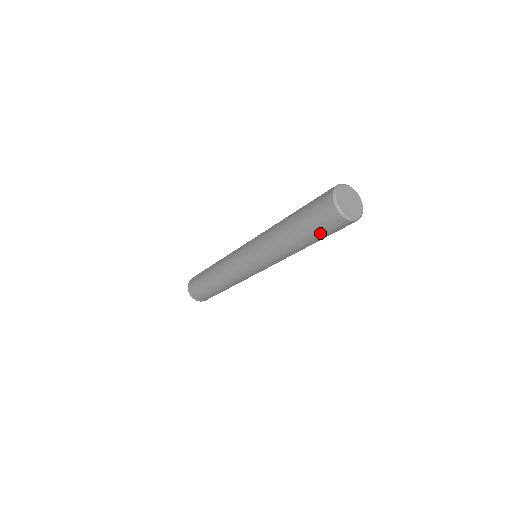
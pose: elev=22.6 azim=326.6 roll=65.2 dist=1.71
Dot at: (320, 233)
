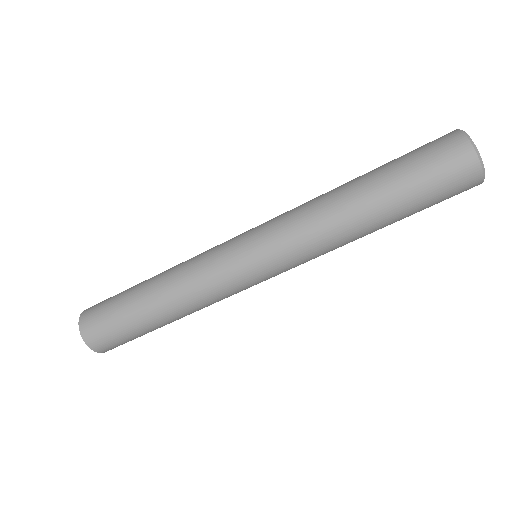
Dot at: (425, 198)
